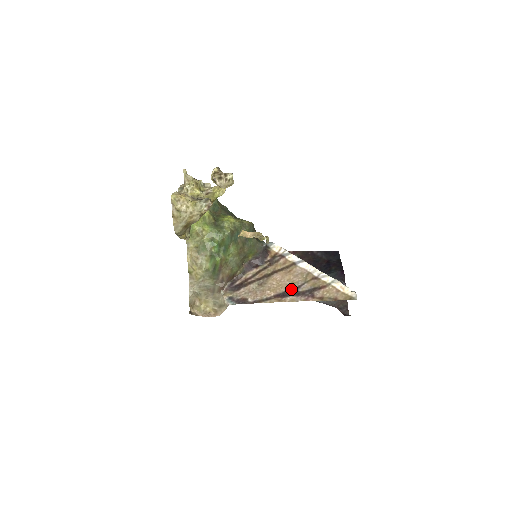
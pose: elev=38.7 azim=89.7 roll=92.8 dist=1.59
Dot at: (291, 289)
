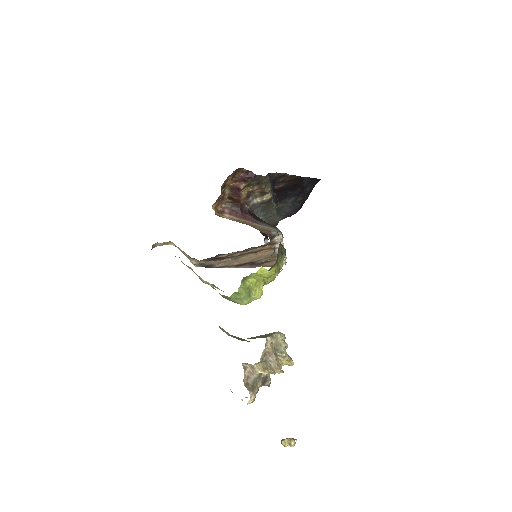
Dot at: (252, 262)
